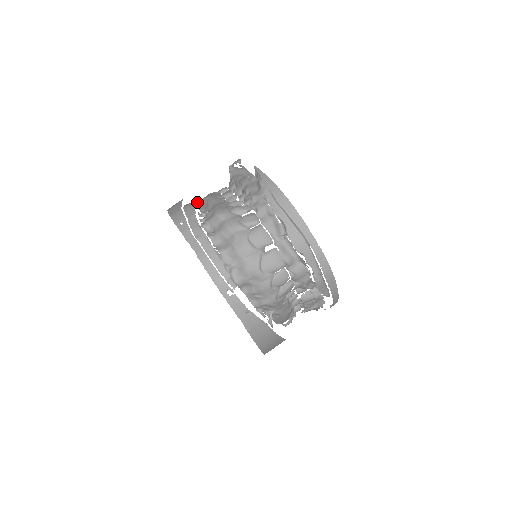
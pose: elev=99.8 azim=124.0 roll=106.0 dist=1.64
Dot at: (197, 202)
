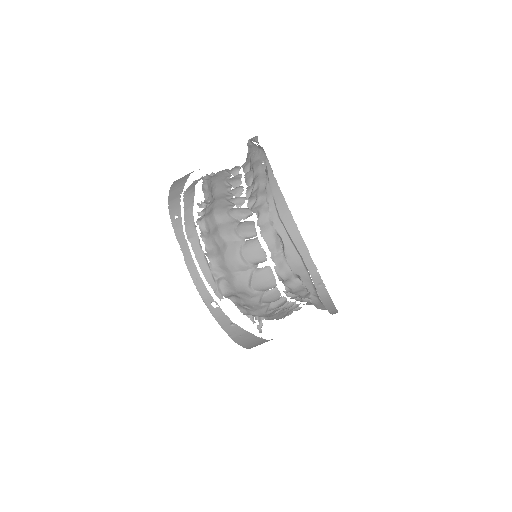
Dot at: (205, 180)
